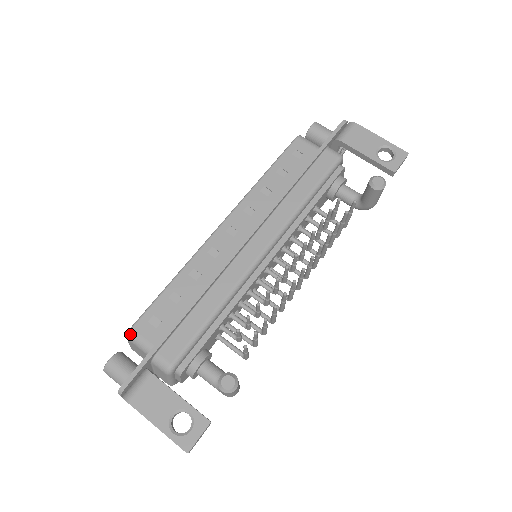
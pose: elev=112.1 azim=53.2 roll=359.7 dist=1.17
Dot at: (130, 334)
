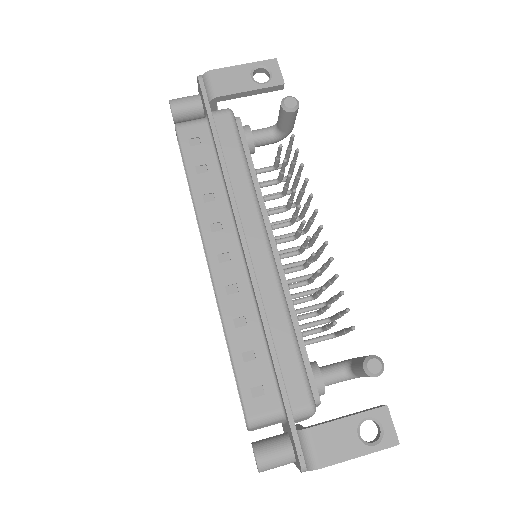
Dot at: (251, 423)
